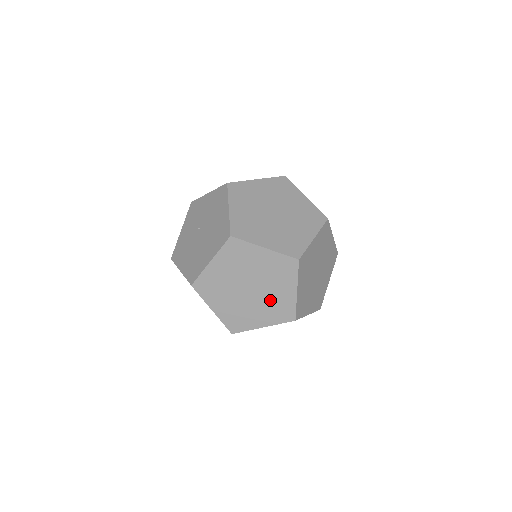
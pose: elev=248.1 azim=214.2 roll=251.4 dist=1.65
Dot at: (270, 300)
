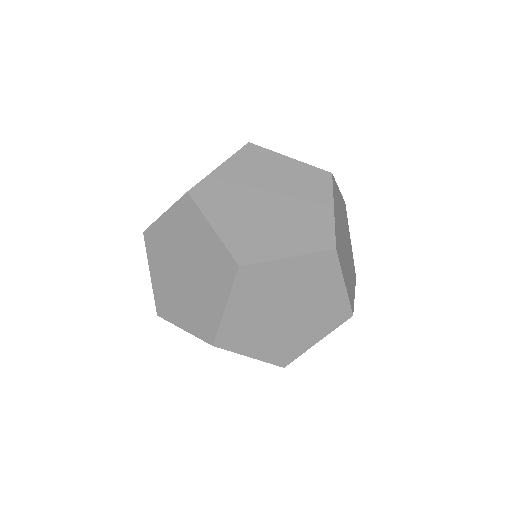
Dot at: (198, 300)
